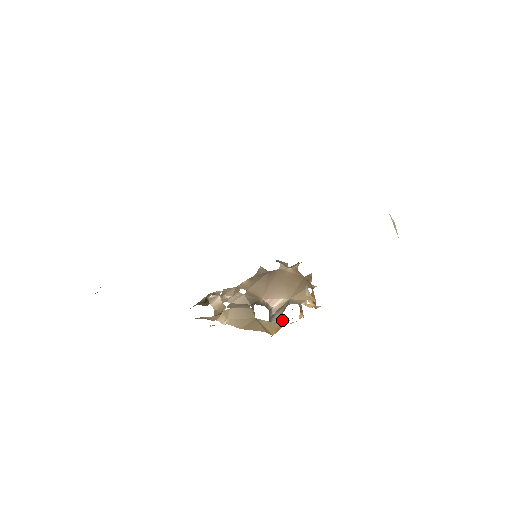
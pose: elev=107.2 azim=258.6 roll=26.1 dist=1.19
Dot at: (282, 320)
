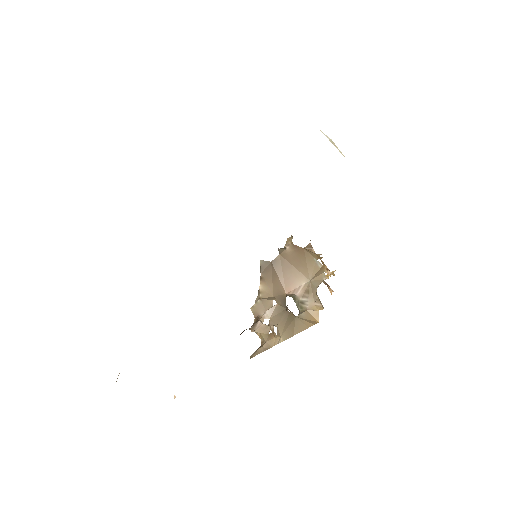
Dot at: (321, 306)
